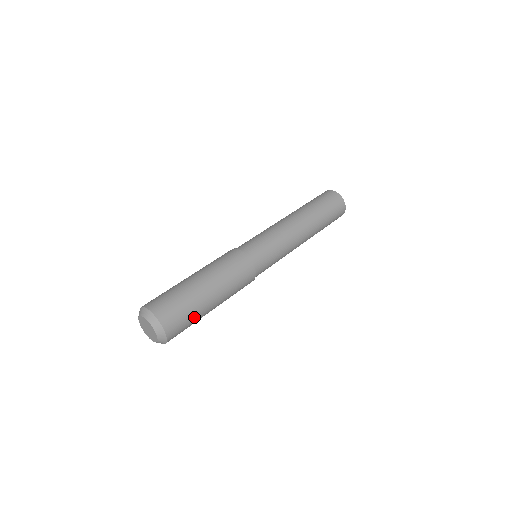
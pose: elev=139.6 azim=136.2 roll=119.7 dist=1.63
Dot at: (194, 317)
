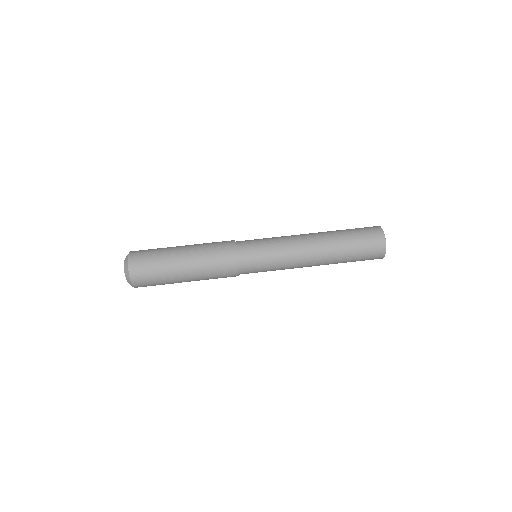
Dot at: (164, 284)
